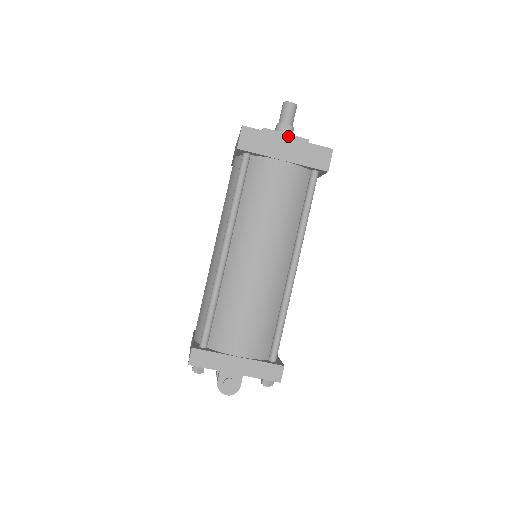
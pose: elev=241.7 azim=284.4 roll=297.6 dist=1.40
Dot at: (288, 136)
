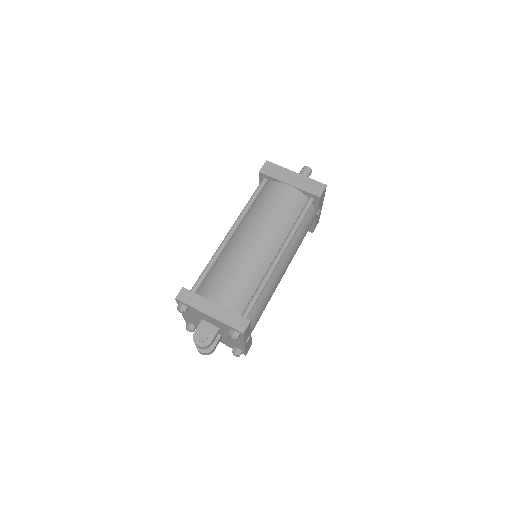
Dot at: occluded
